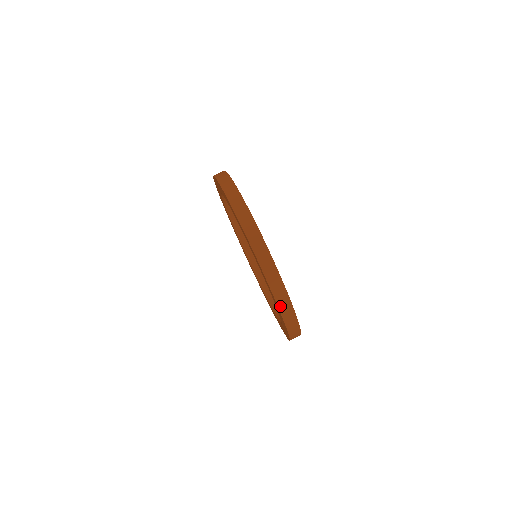
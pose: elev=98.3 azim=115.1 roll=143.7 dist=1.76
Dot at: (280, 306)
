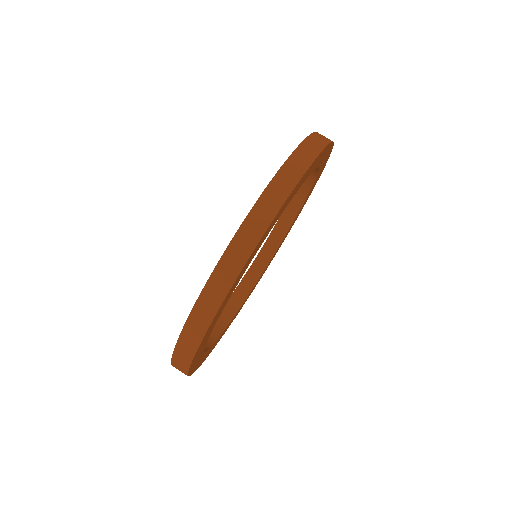
Dot at: (196, 310)
